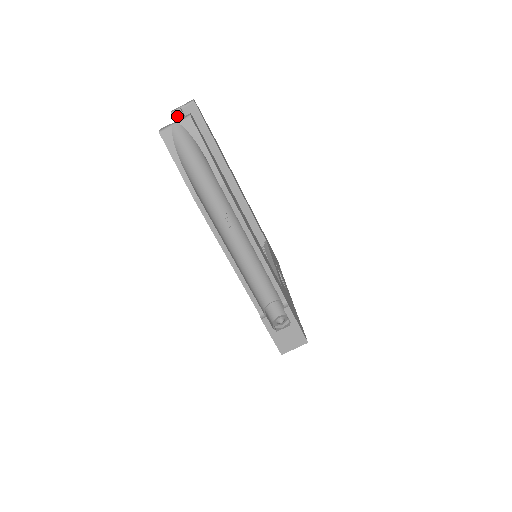
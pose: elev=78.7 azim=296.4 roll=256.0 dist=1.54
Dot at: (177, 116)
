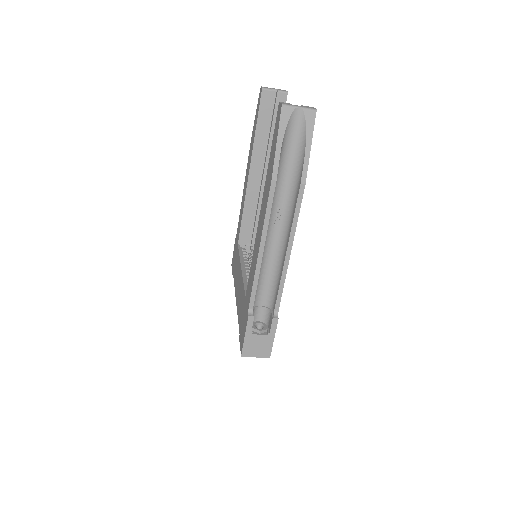
Dot at: (265, 94)
